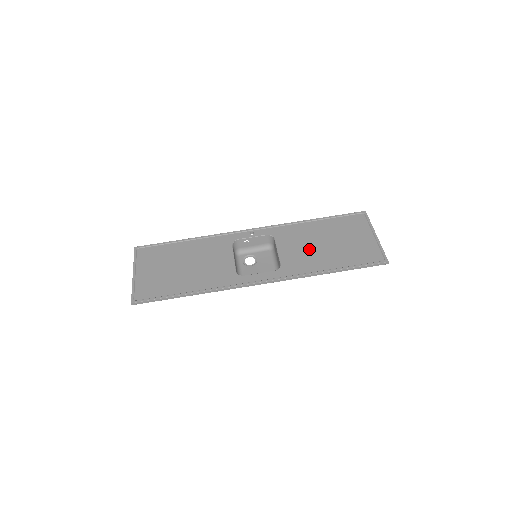
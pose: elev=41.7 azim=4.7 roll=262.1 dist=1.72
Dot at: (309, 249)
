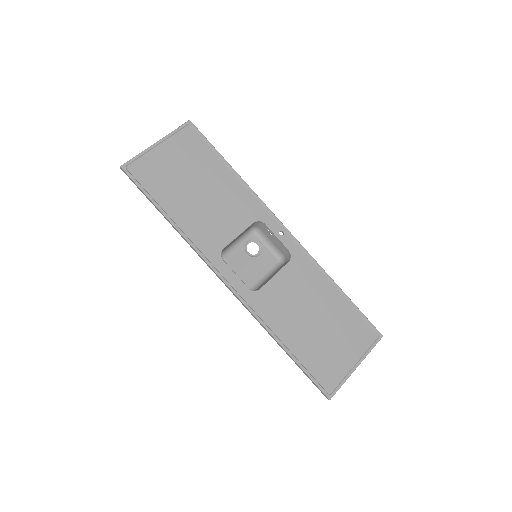
Dot at: (297, 307)
